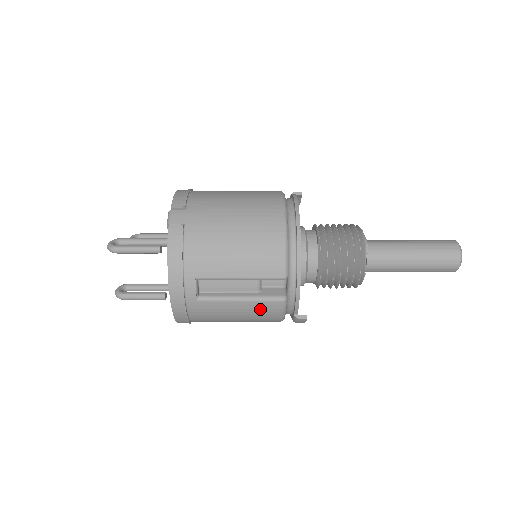
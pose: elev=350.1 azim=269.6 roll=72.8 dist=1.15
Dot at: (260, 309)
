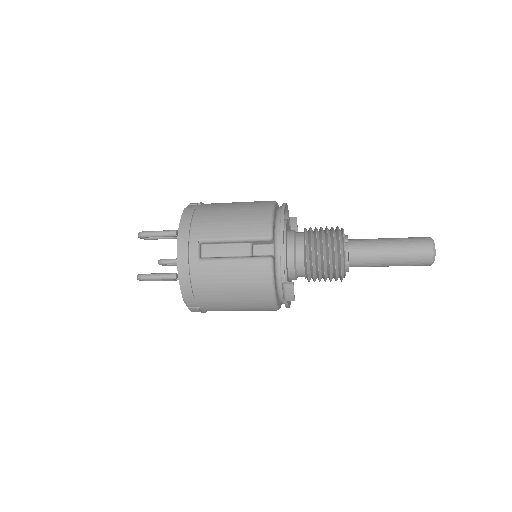
Dot at: (251, 270)
